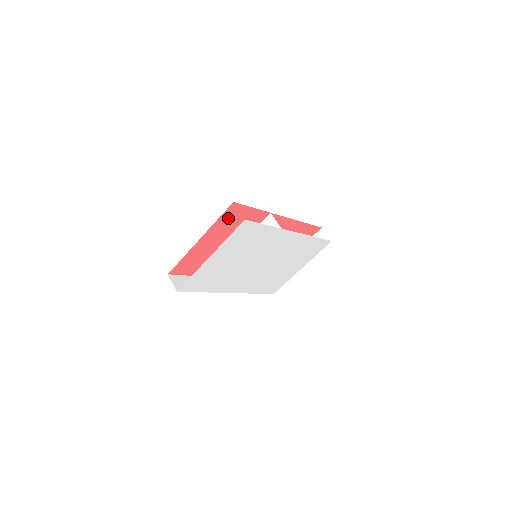
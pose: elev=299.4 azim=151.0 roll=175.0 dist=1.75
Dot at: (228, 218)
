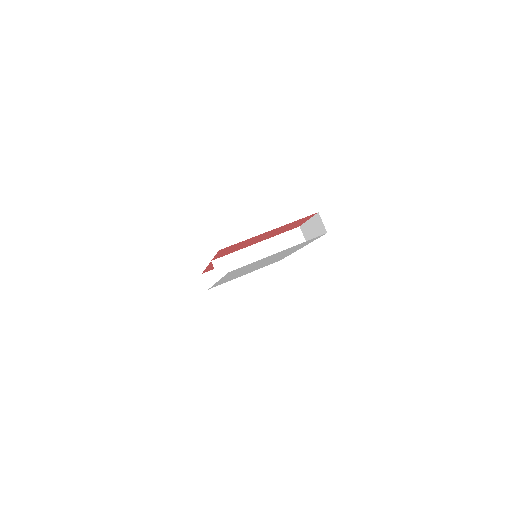
Dot at: (297, 221)
